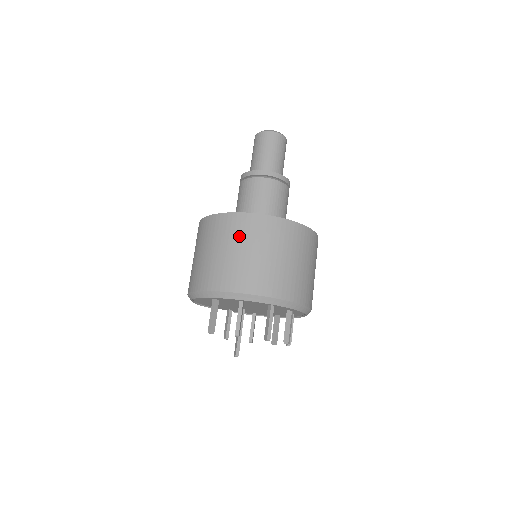
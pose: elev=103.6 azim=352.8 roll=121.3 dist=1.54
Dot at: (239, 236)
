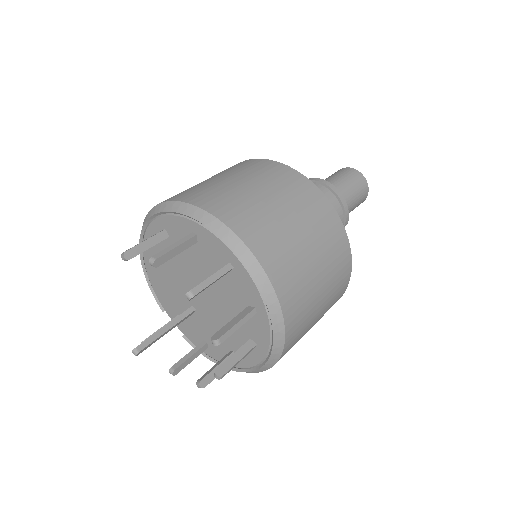
Dot at: (248, 171)
